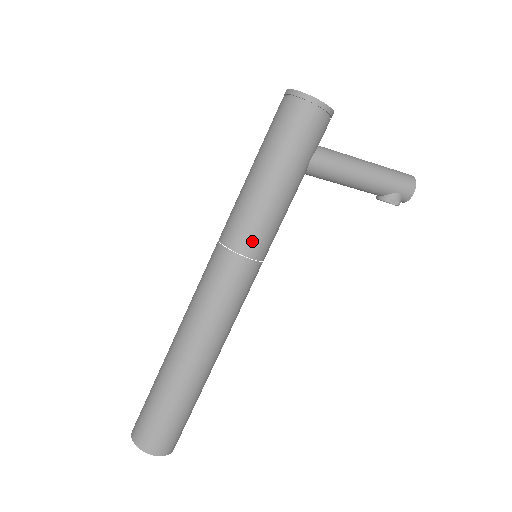
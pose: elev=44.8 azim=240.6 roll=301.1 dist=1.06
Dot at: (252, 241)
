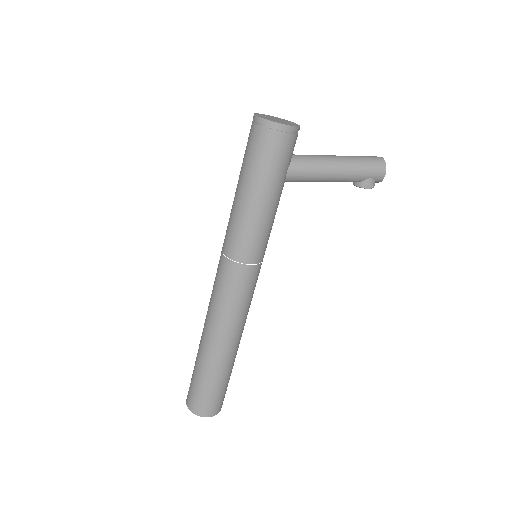
Dot at: (249, 251)
